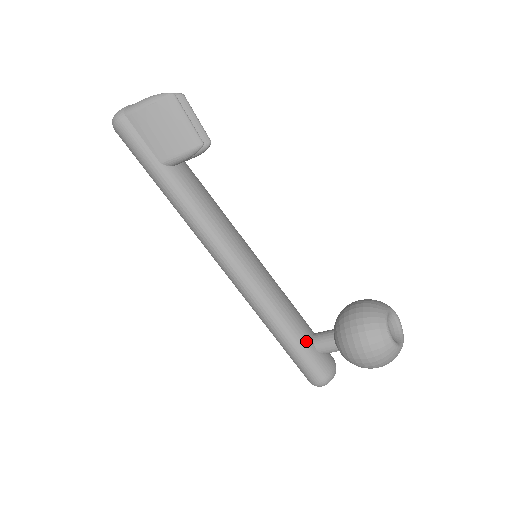
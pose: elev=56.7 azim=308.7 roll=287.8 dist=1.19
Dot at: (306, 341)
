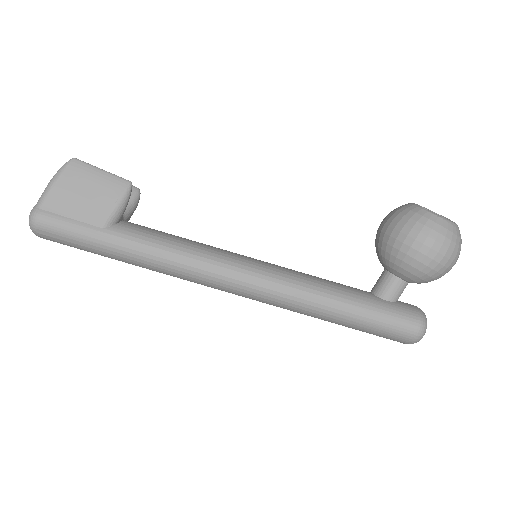
Dot at: (369, 298)
